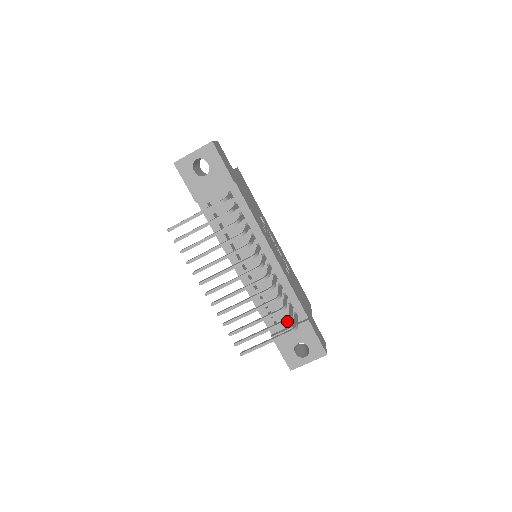
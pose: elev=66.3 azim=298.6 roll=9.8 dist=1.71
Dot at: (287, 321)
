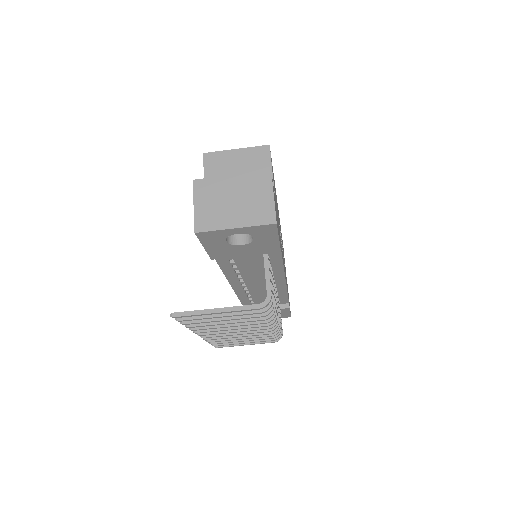
Dot at: occluded
